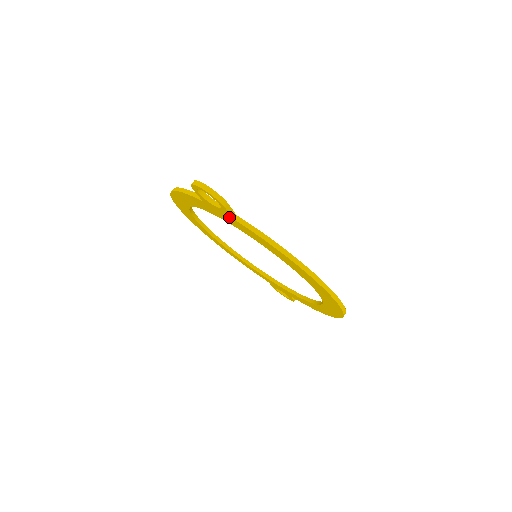
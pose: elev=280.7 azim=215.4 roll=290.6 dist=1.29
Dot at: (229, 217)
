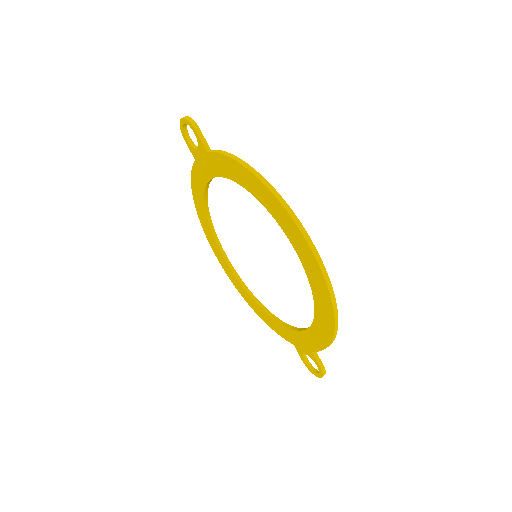
Dot at: (206, 155)
